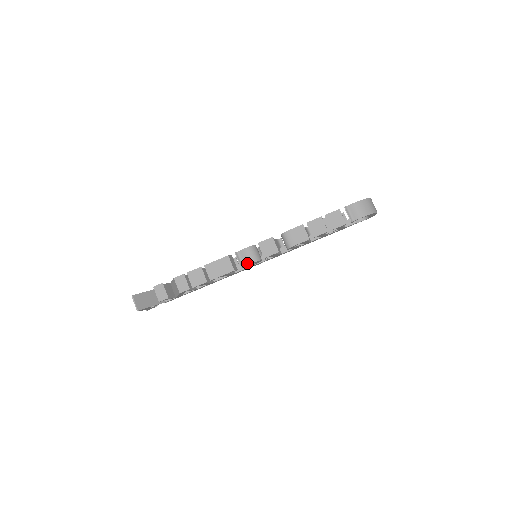
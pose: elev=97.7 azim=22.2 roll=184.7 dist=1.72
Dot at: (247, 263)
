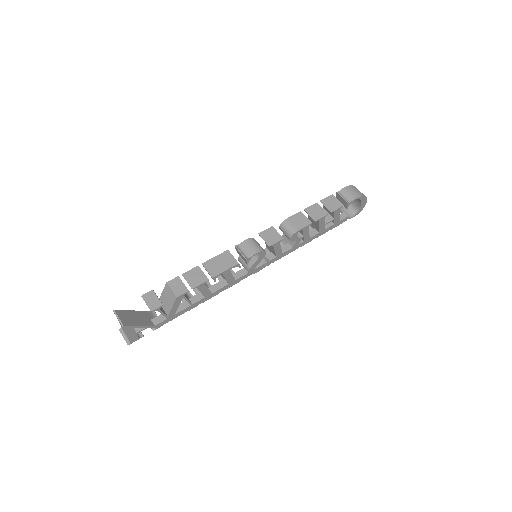
Dot at: (251, 254)
